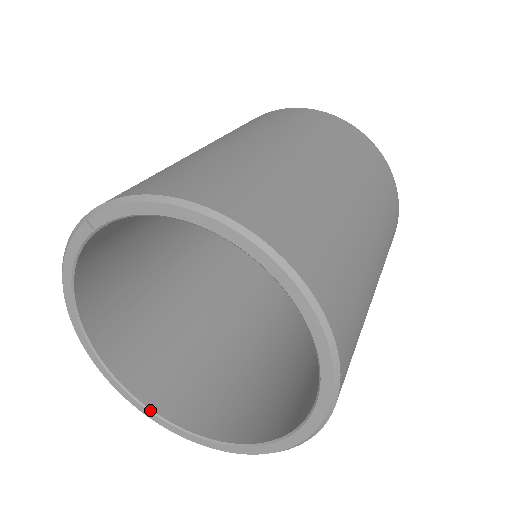
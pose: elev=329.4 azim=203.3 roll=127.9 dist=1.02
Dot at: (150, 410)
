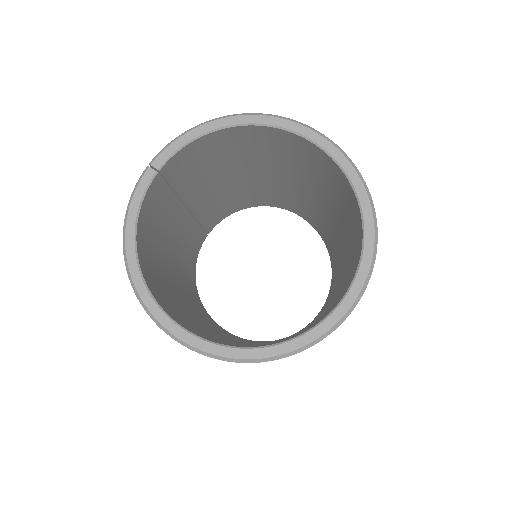
Dot at: (229, 346)
